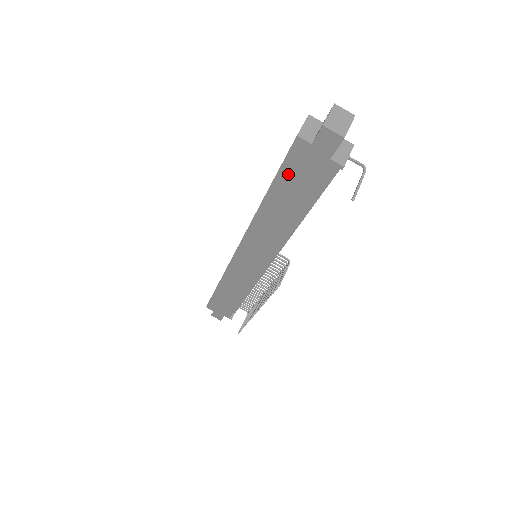
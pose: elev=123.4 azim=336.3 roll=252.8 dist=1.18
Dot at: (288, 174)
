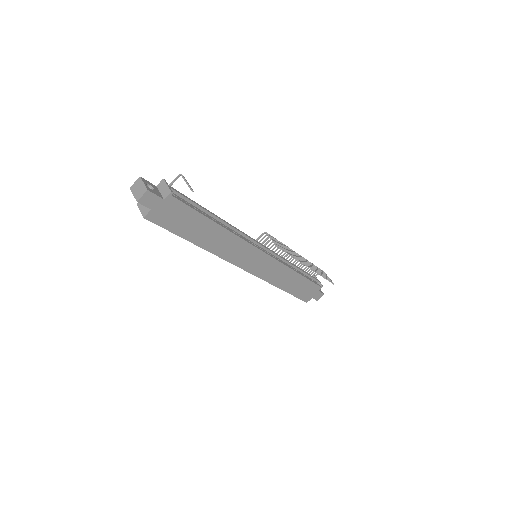
Dot at: (175, 227)
